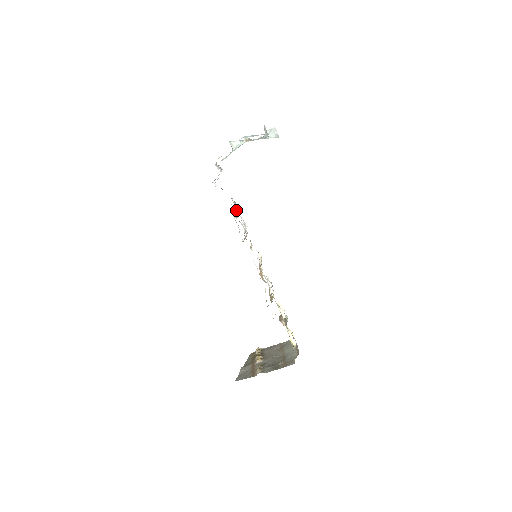
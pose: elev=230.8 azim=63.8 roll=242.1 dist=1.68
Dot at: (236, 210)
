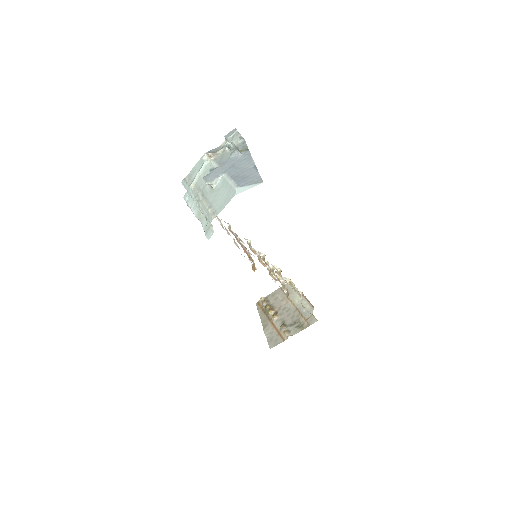
Dot at: occluded
